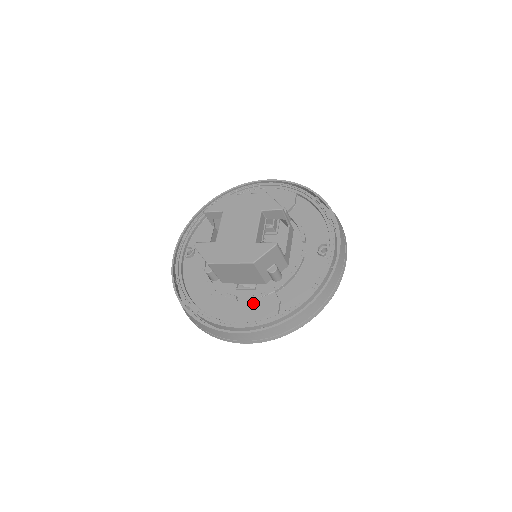
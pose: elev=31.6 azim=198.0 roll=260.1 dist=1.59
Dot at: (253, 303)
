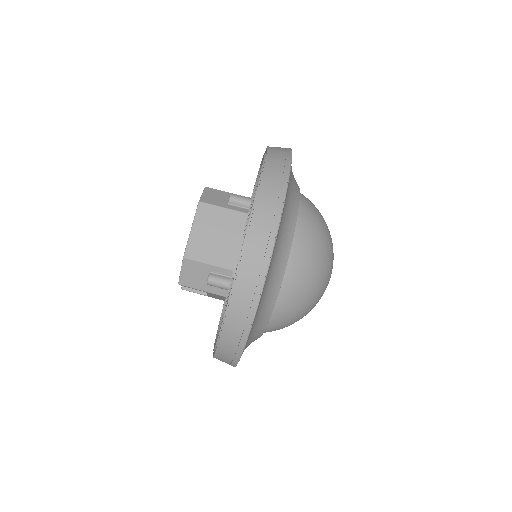
Dot at: occluded
